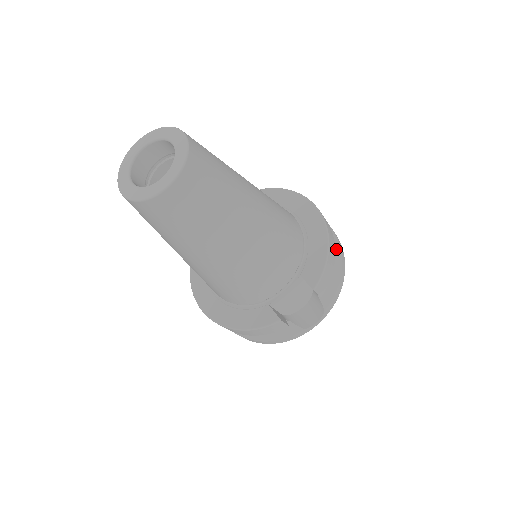
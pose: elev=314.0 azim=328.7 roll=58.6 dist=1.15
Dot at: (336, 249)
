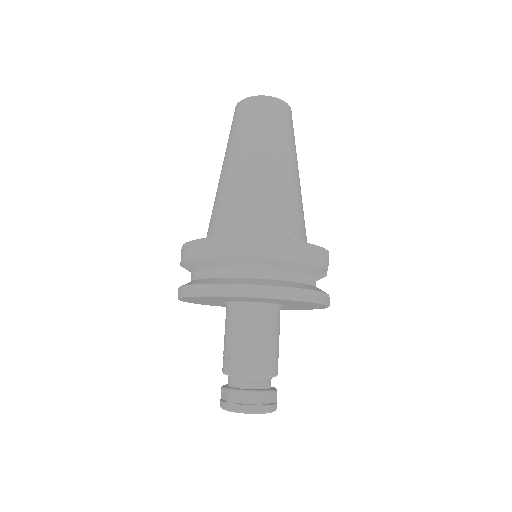
Dot at: occluded
